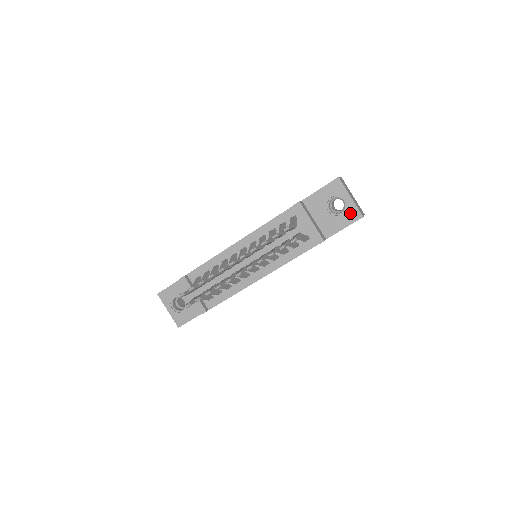
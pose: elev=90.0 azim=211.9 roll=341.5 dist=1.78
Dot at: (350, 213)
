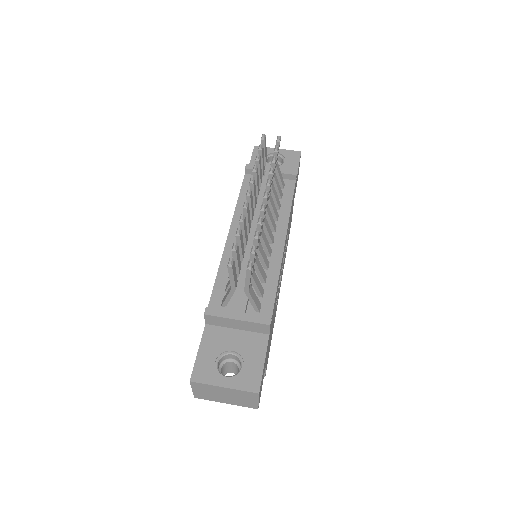
Dot at: (290, 156)
